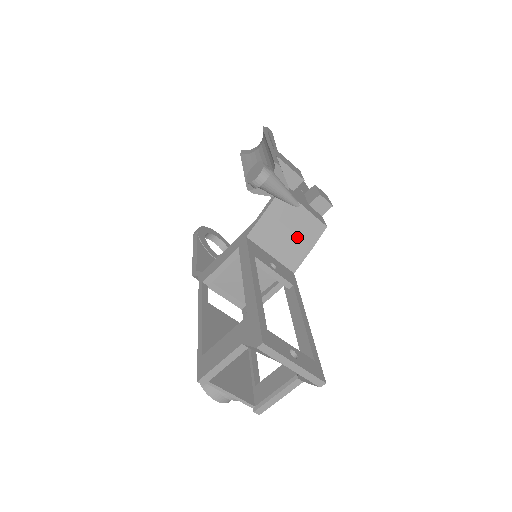
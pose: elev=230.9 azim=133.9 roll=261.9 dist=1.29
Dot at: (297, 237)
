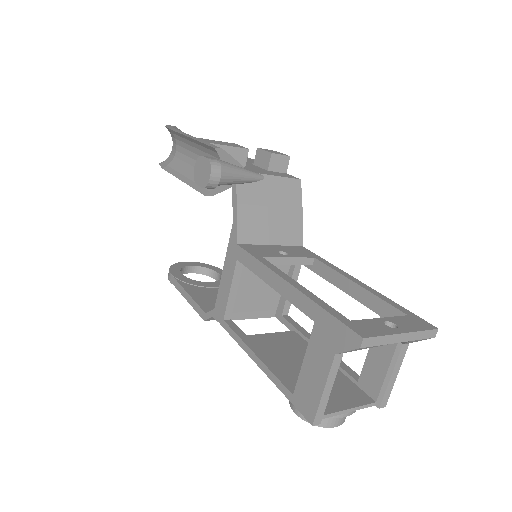
Dot at: (282, 209)
